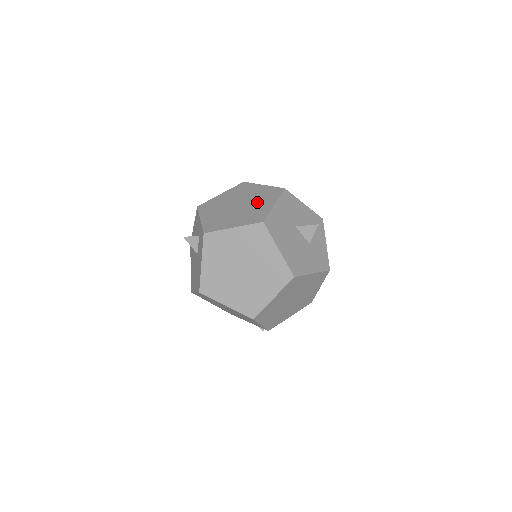
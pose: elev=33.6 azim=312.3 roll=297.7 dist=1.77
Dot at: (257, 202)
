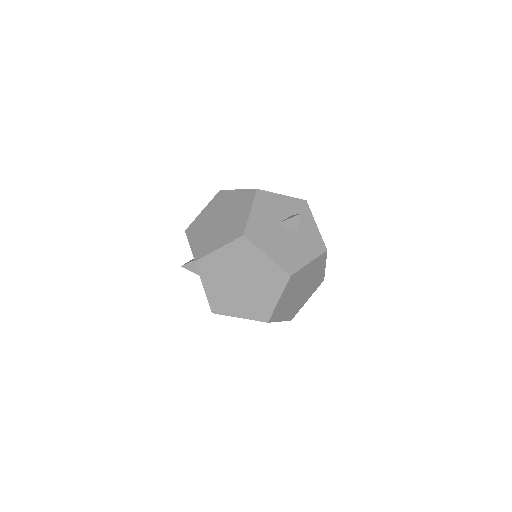
Dot at: (235, 212)
